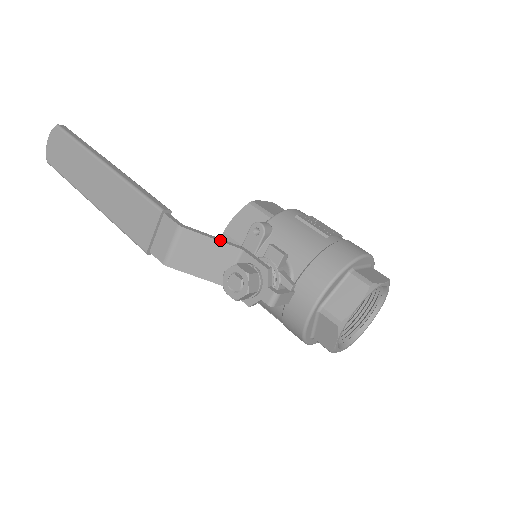
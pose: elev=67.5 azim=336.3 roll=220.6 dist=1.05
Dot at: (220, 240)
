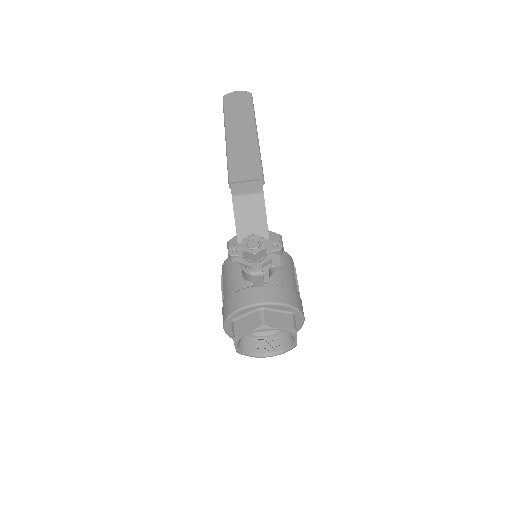
Dot at: occluded
